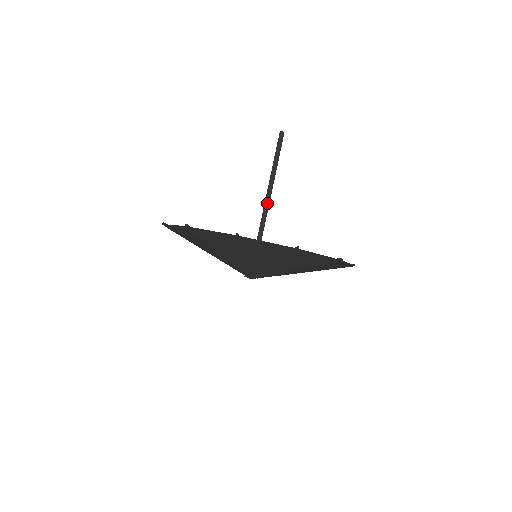
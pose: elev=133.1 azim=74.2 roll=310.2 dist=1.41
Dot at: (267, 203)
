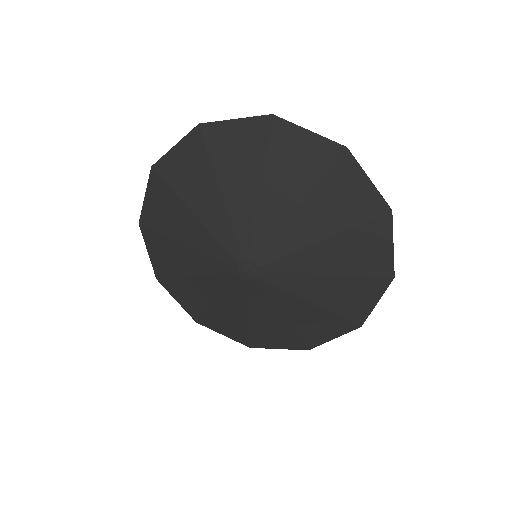
Dot at: occluded
